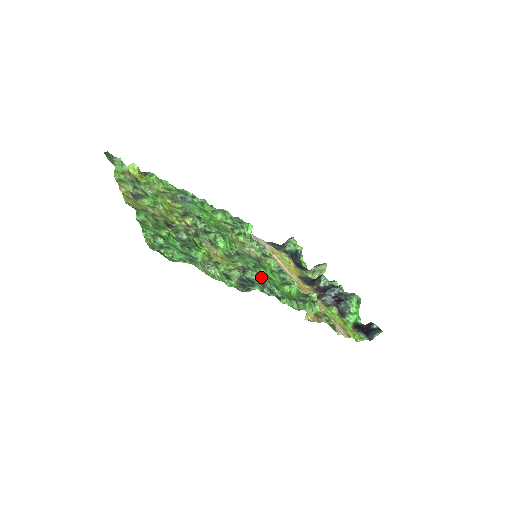
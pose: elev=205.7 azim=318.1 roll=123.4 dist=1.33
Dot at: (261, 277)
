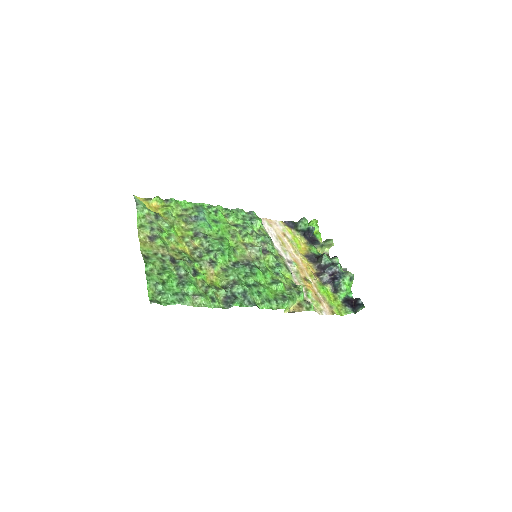
Dot at: (245, 290)
